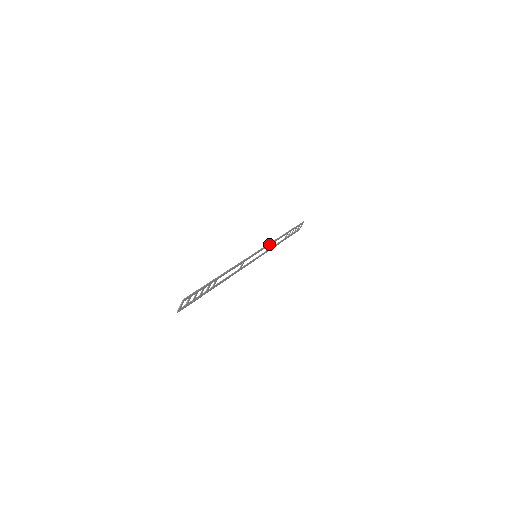
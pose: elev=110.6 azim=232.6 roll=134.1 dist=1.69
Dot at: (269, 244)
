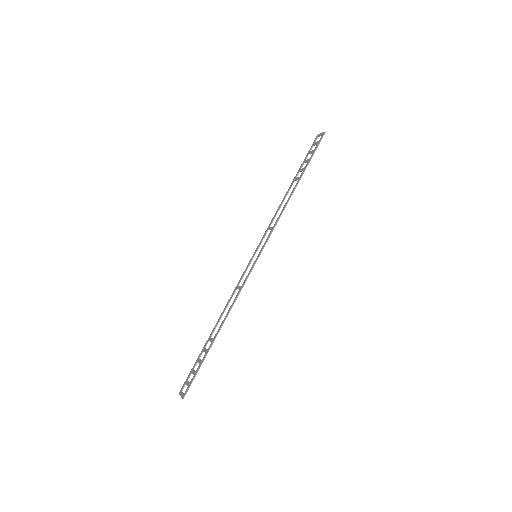
Dot at: (272, 230)
